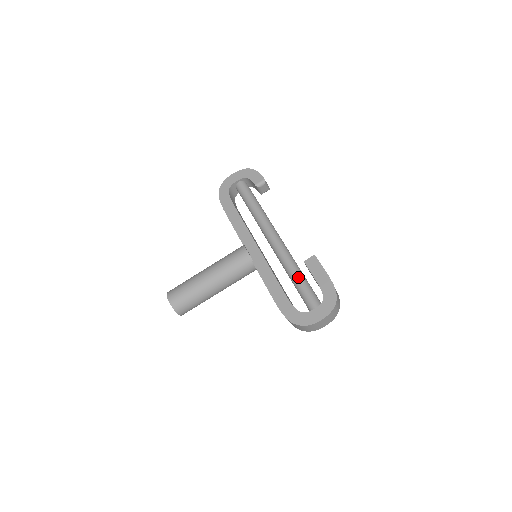
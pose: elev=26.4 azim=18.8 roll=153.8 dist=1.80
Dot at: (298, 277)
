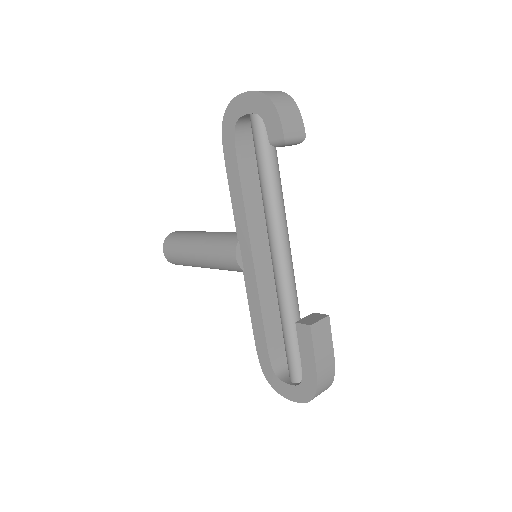
Dot at: (286, 332)
